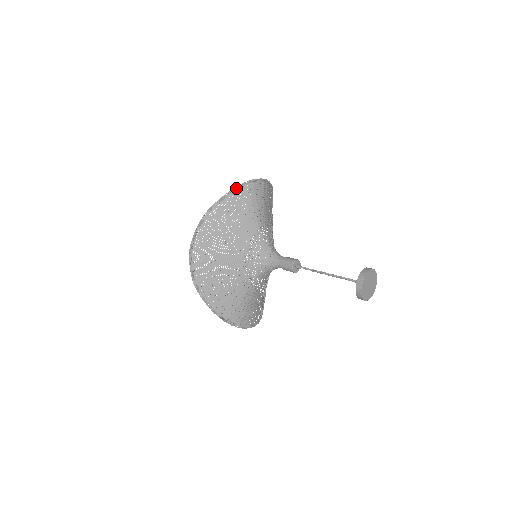
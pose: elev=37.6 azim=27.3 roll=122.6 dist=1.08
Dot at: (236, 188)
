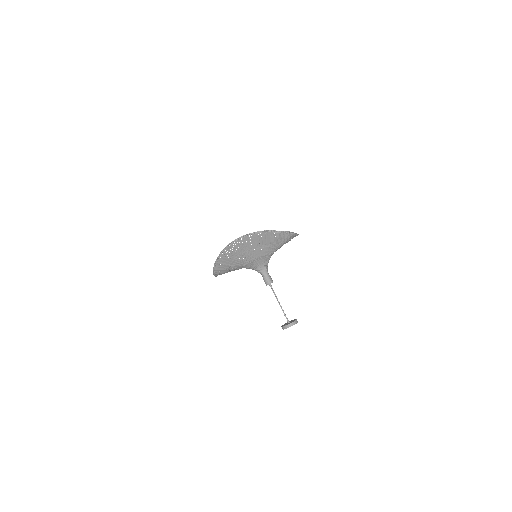
Dot at: (288, 233)
